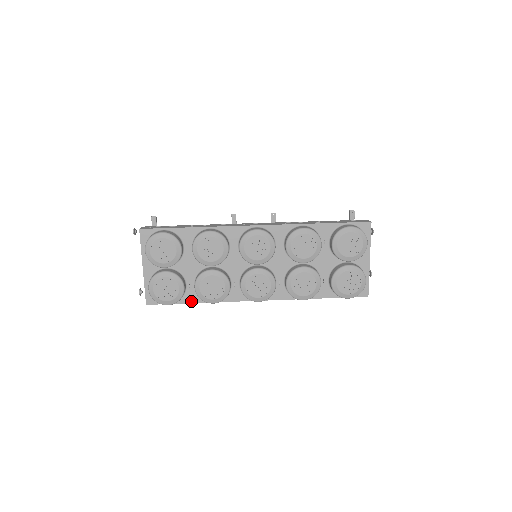
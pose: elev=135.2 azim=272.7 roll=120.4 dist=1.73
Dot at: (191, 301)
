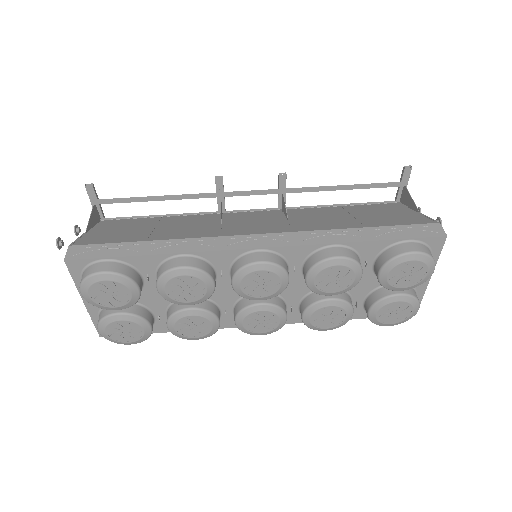
Dot at: (164, 331)
